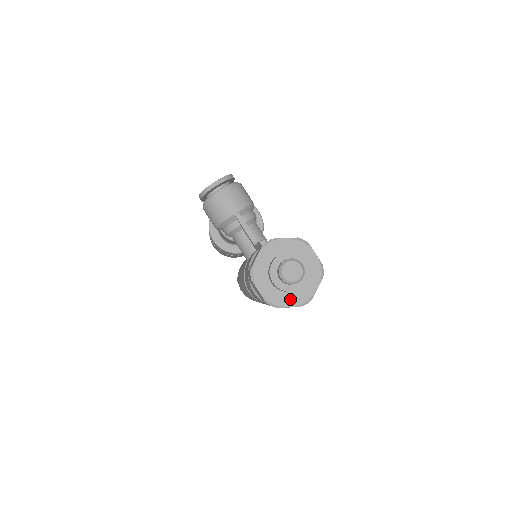
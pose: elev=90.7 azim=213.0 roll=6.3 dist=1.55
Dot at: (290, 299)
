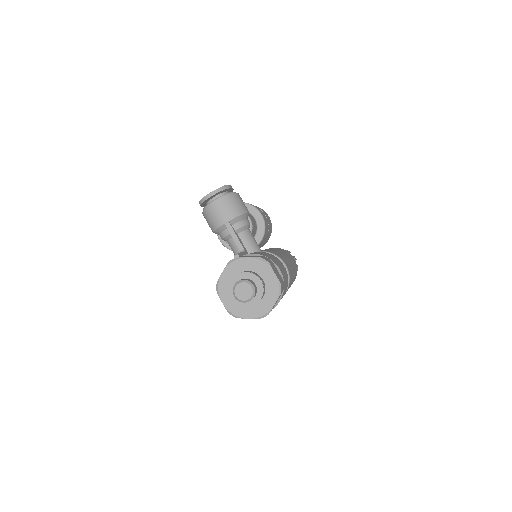
Dot at: (249, 312)
